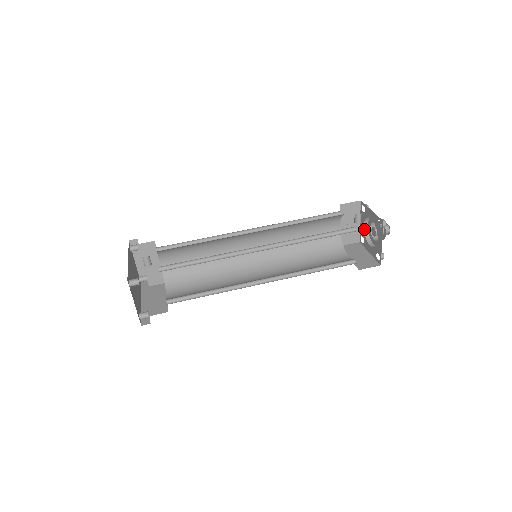
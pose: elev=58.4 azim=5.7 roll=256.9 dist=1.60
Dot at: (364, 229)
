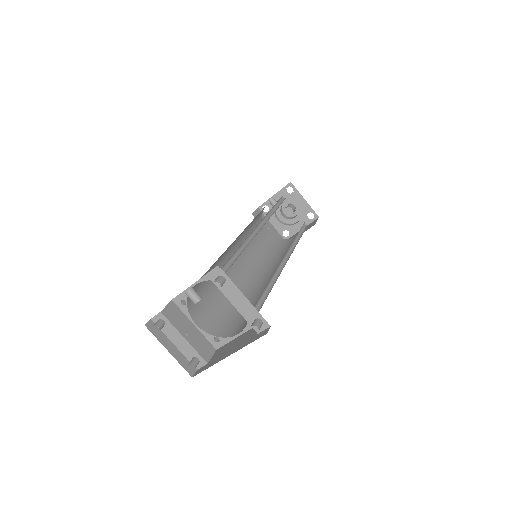
Dot at: (280, 222)
